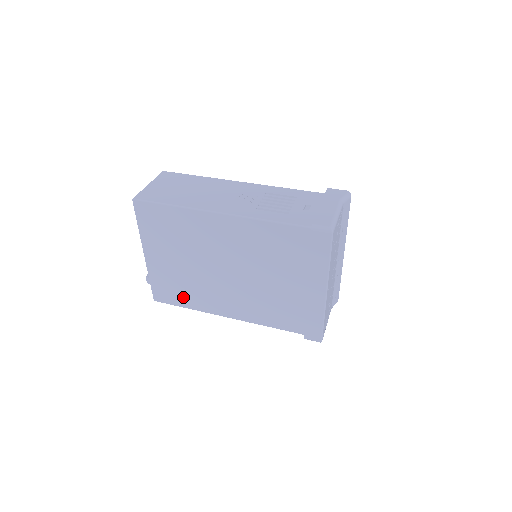
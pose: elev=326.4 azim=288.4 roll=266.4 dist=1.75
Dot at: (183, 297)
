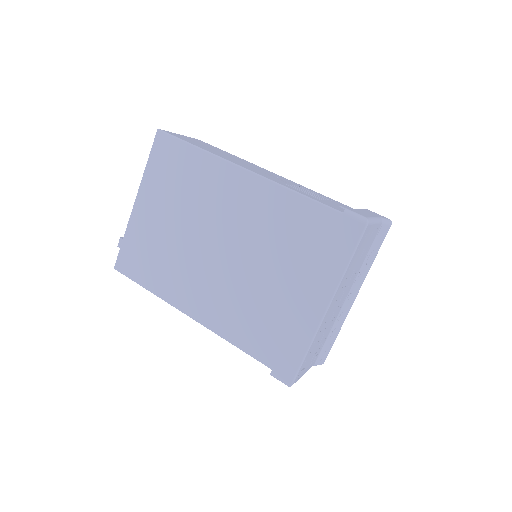
Dot at: (150, 272)
